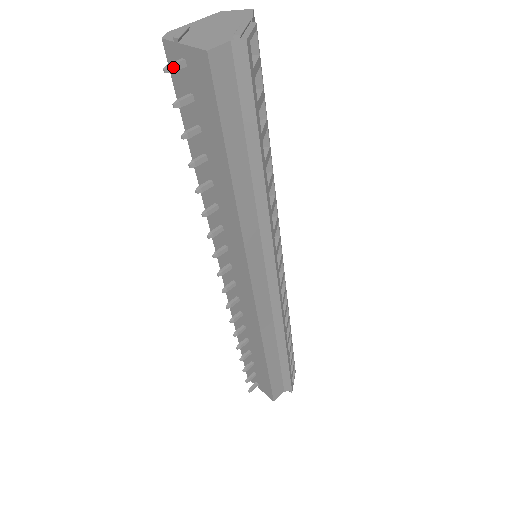
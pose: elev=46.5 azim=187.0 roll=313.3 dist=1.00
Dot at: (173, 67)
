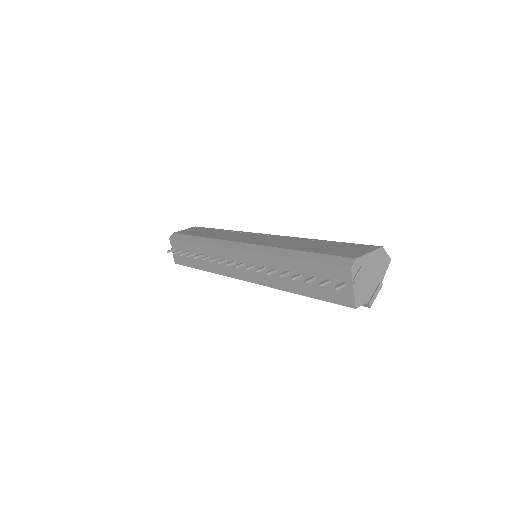
Dot at: (339, 288)
